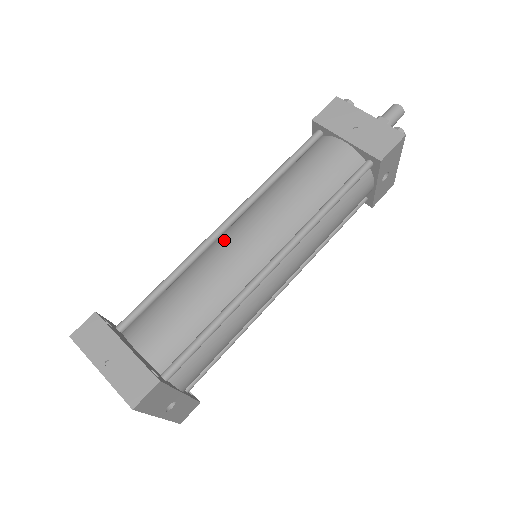
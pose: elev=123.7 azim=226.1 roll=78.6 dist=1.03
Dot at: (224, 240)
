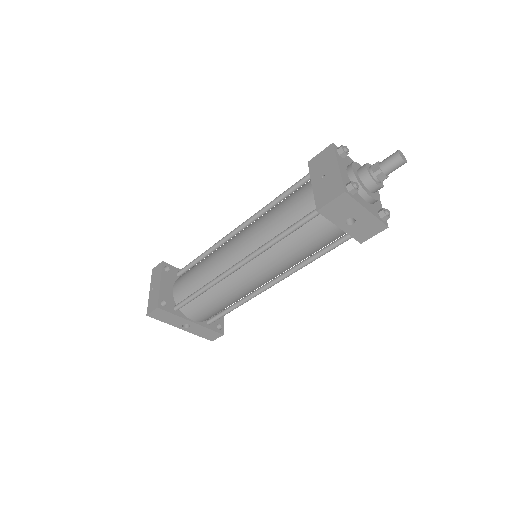
Dot at: (229, 240)
